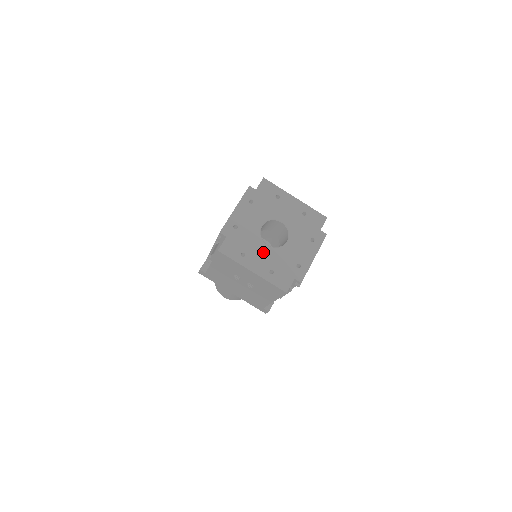
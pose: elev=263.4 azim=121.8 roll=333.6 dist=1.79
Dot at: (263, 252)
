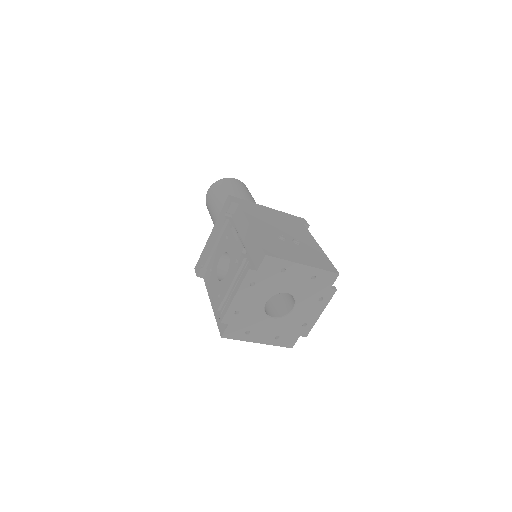
Dot at: (268, 325)
